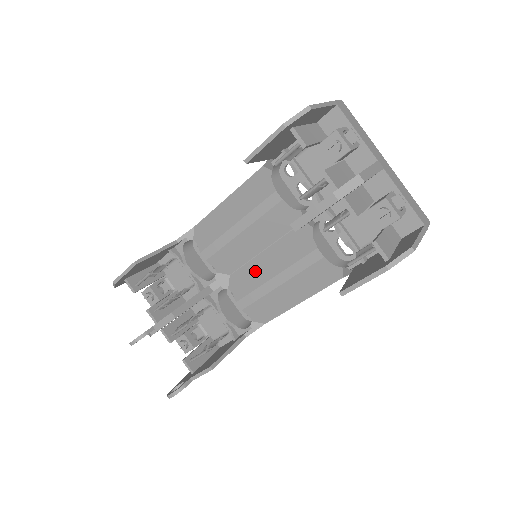
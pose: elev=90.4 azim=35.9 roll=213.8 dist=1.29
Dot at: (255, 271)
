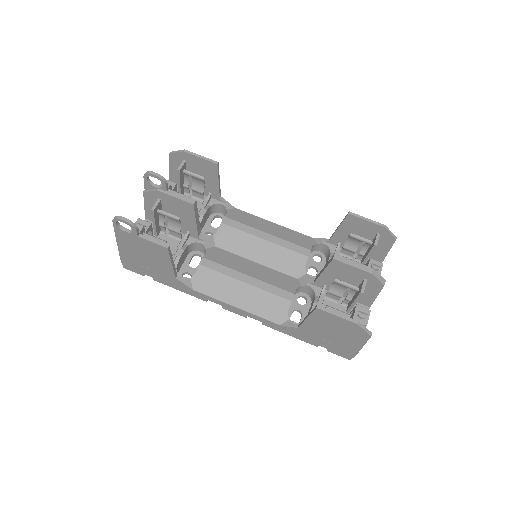
Dot at: (238, 262)
